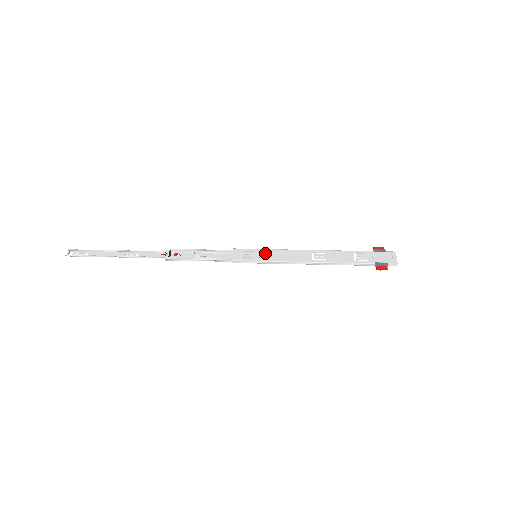
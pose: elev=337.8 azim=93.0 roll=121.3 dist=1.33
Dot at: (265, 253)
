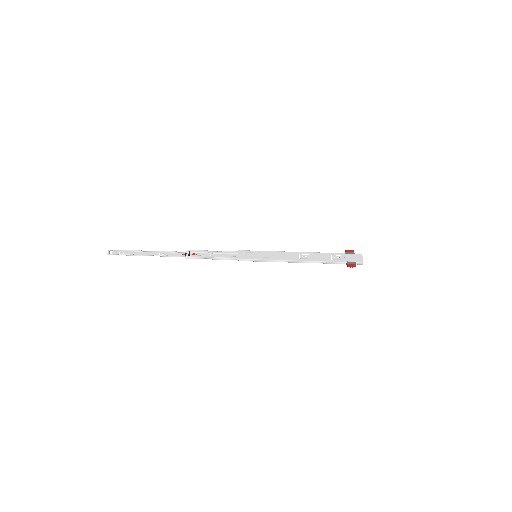
Dot at: (263, 254)
